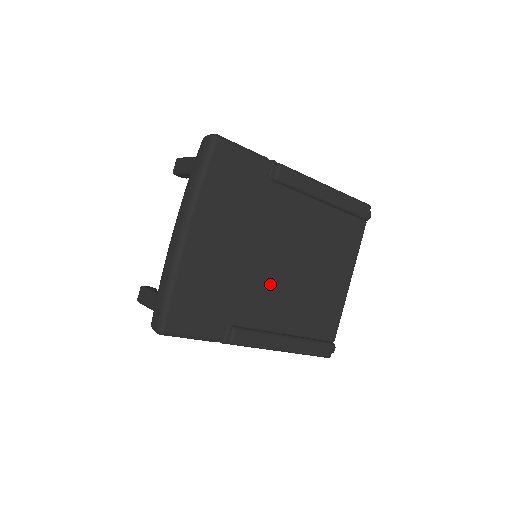
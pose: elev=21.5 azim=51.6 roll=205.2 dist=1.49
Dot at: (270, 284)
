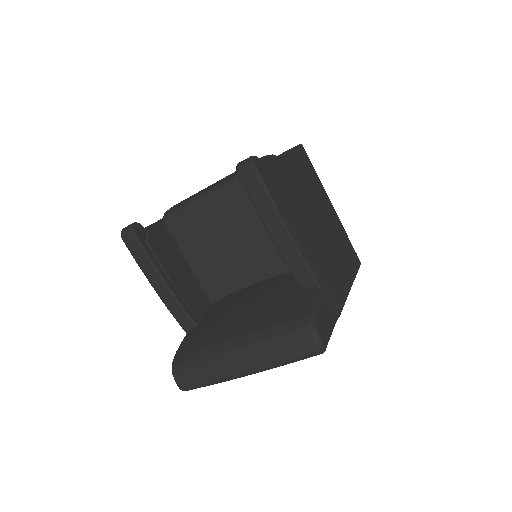
Dot at: occluded
